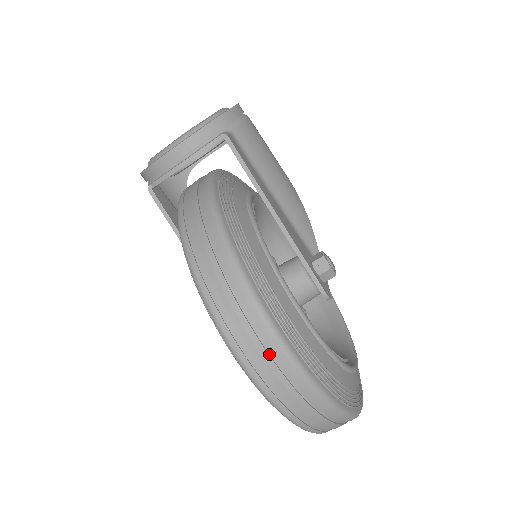
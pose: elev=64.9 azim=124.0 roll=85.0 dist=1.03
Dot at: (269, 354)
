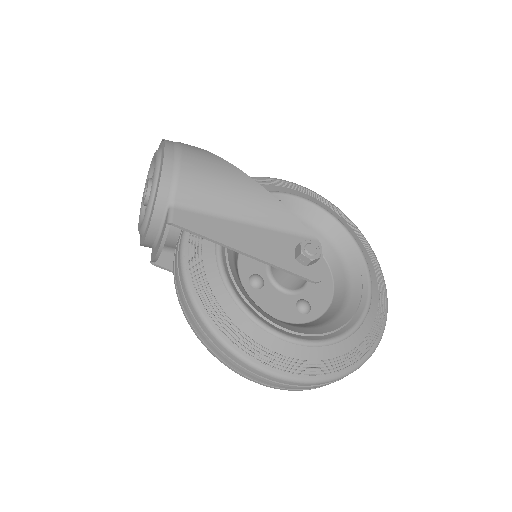
Dot at: (280, 383)
